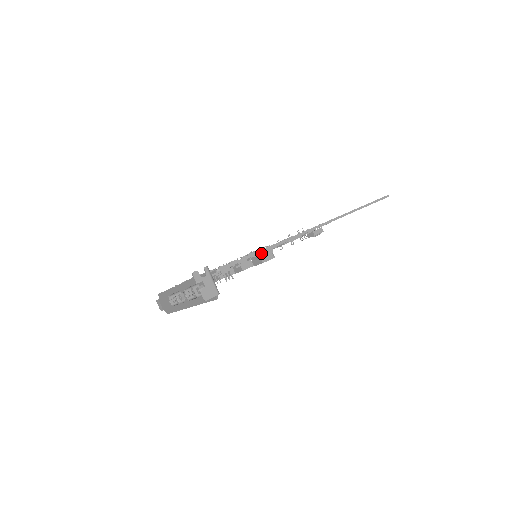
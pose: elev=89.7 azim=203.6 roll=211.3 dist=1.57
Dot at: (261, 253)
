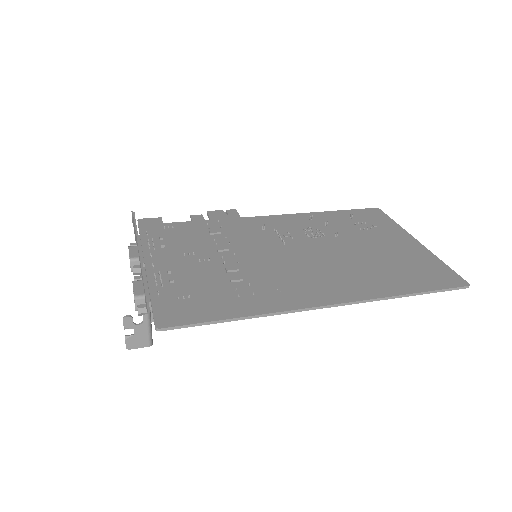
Dot at: (241, 302)
